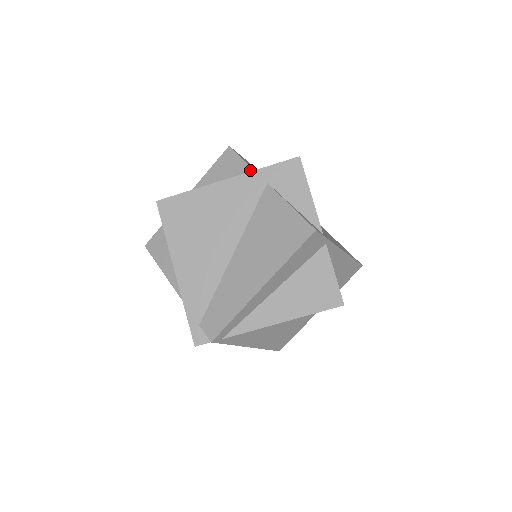
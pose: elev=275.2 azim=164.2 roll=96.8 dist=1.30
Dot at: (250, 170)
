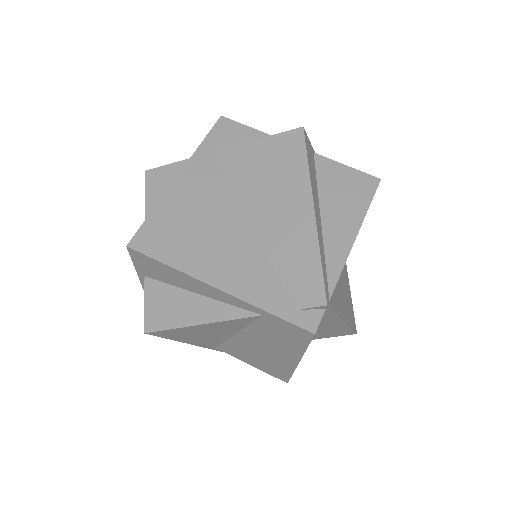
Dot at: occluded
